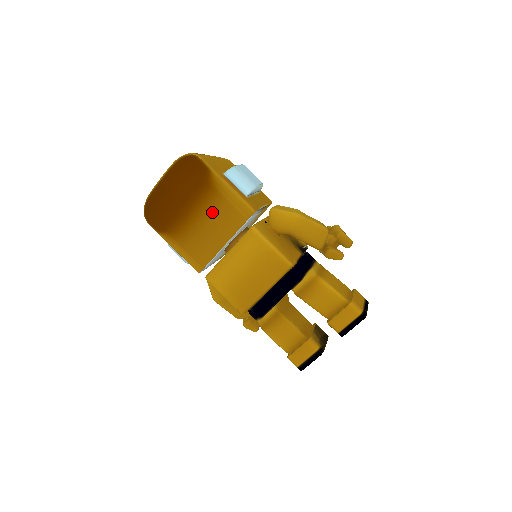
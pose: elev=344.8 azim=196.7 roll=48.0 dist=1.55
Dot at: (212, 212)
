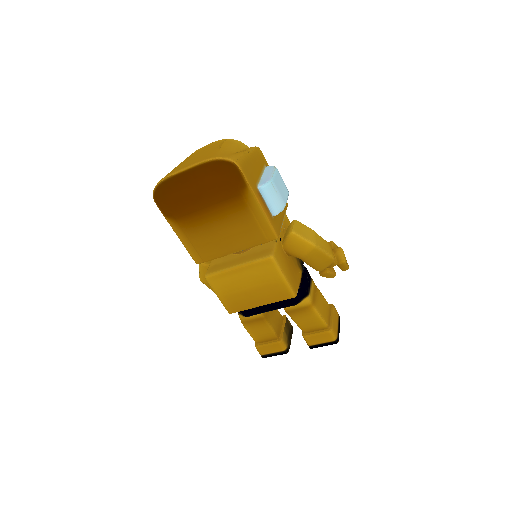
Dot at: (233, 222)
